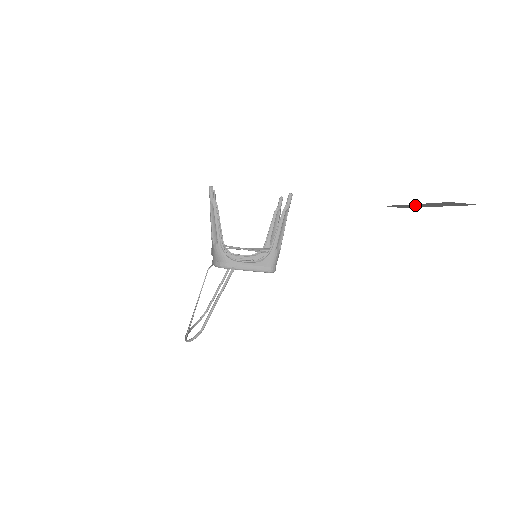
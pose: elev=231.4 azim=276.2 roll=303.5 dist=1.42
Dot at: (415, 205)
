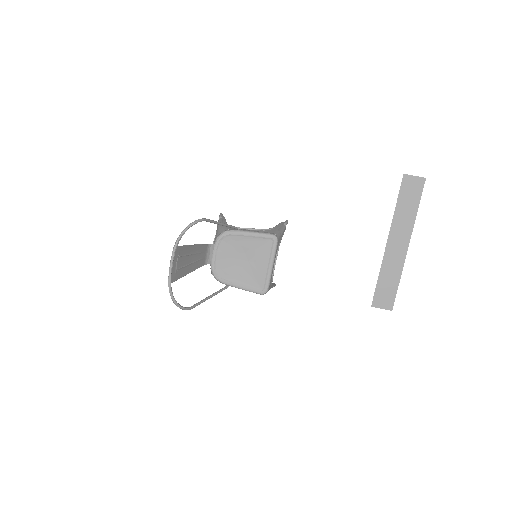
Dot at: (392, 251)
